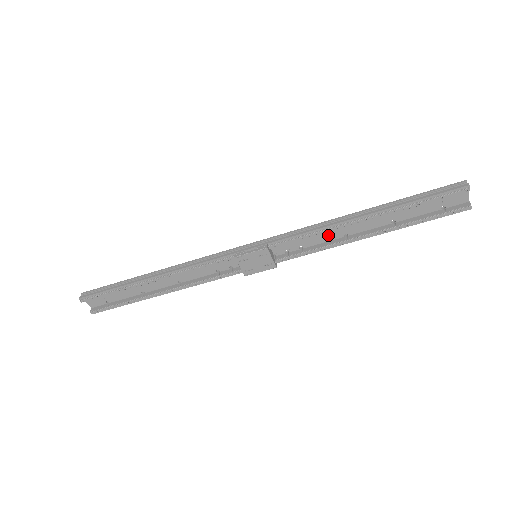
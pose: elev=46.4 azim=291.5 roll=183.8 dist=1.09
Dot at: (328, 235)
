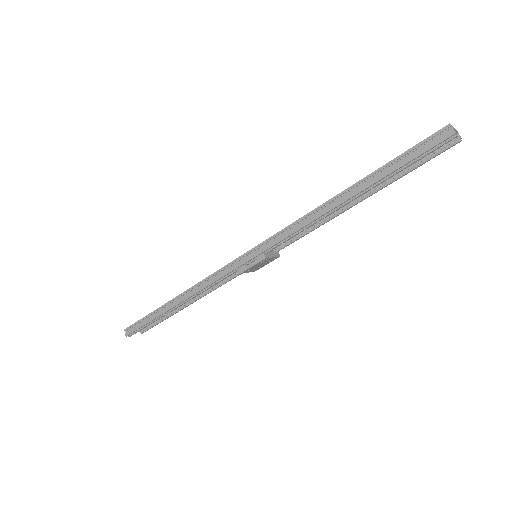
Dot at: occluded
